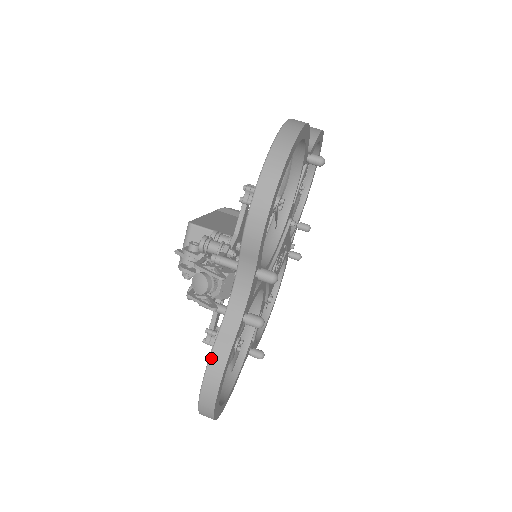
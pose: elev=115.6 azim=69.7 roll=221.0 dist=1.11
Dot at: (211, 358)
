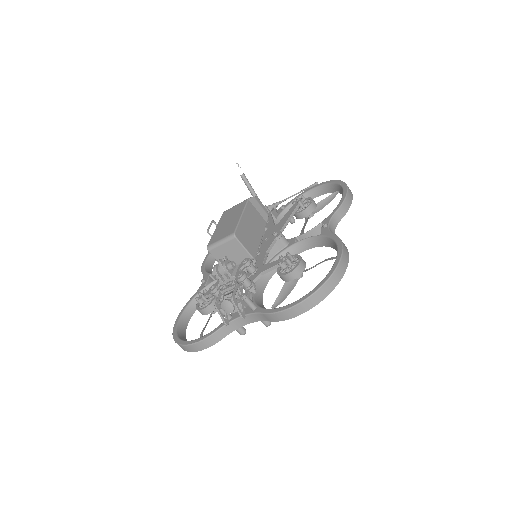
Dot at: (207, 339)
